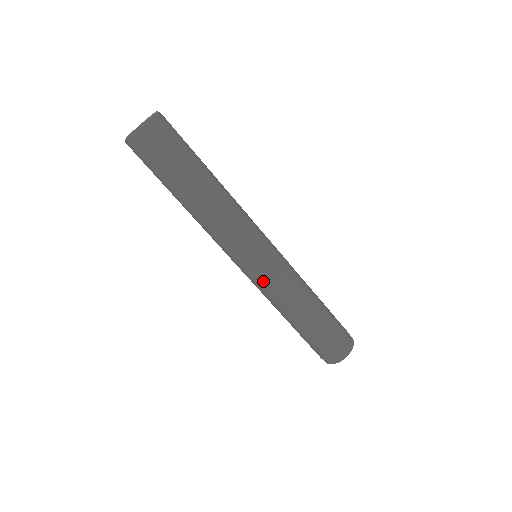
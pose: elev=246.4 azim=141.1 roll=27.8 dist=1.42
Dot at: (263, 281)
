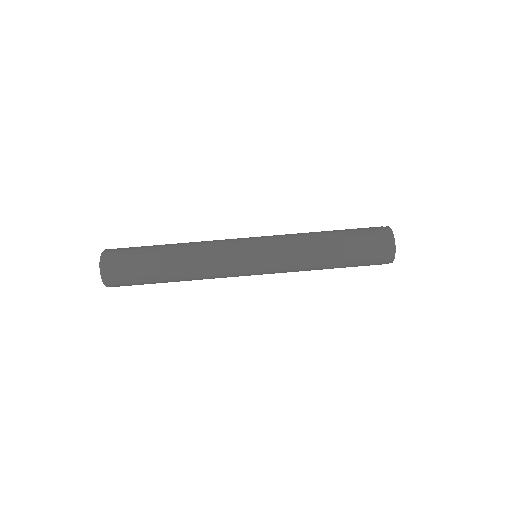
Dot at: (273, 247)
